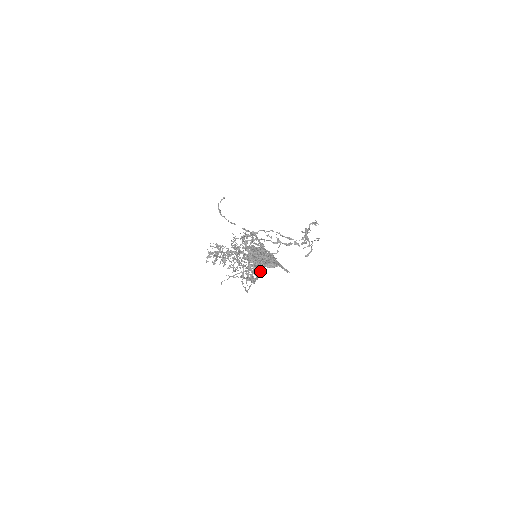
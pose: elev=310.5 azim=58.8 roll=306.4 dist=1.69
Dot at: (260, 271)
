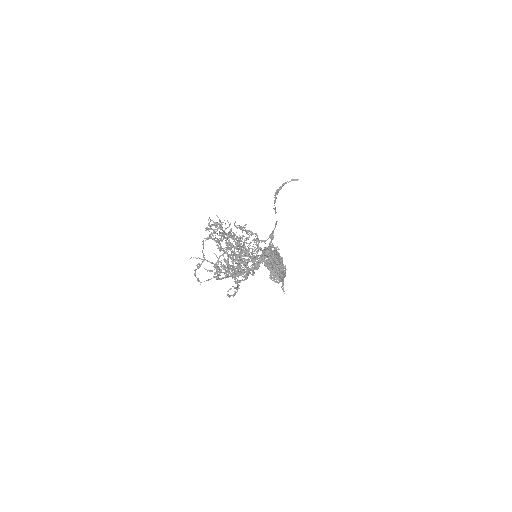
Dot at: (237, 273)
